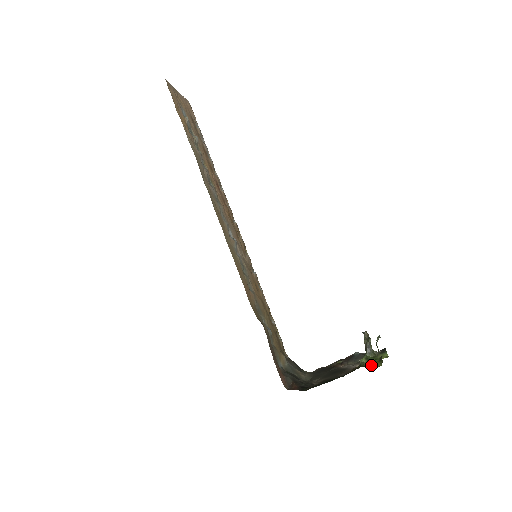
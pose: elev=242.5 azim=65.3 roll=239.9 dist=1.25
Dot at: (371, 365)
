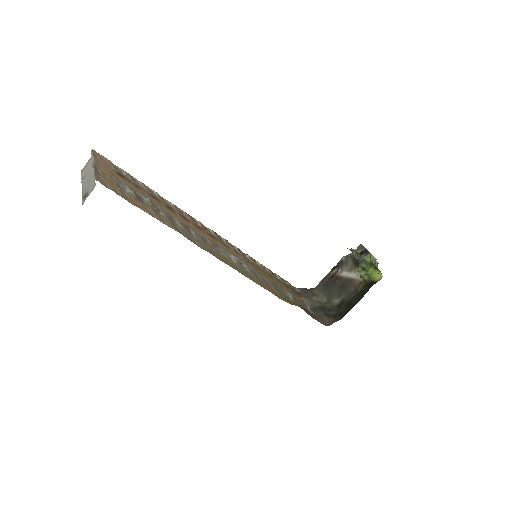
Dot at: (373, 277)
